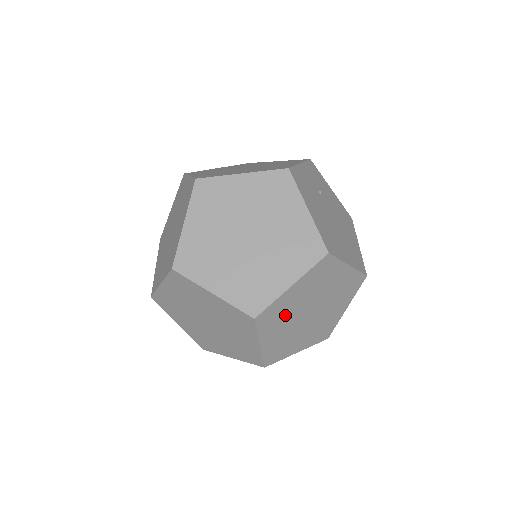
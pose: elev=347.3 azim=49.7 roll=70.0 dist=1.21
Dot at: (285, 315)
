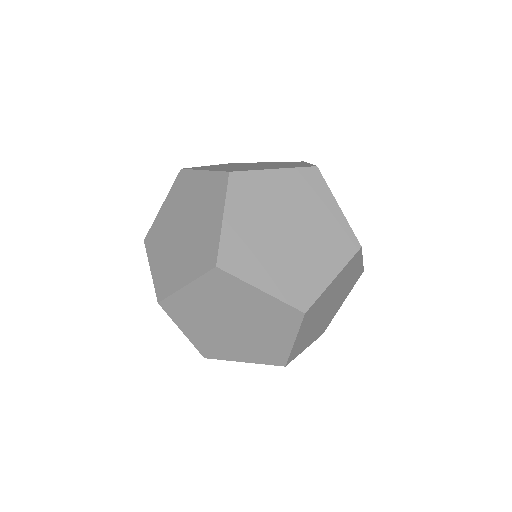
Dot at: (318, 309)
